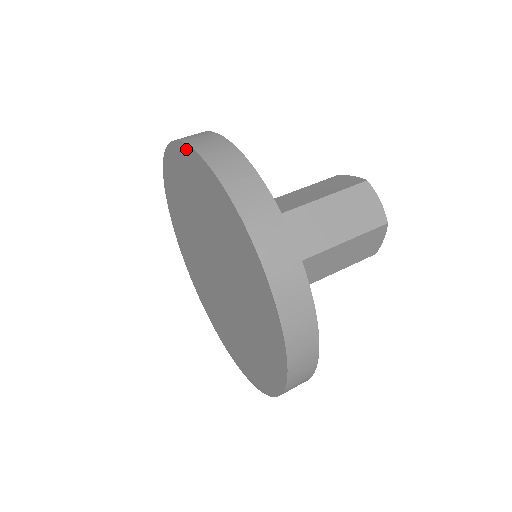
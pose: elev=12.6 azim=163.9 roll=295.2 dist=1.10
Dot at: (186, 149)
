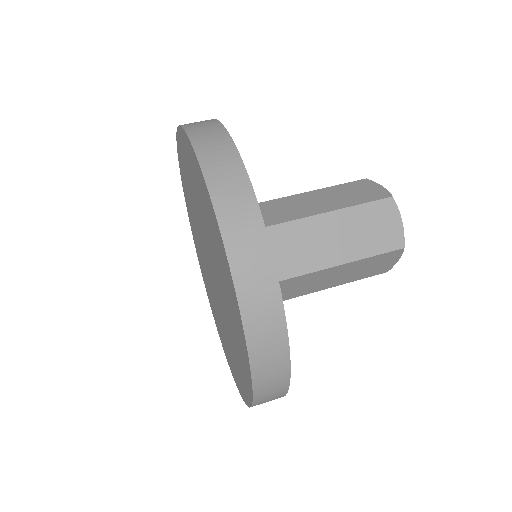
Dot at: (189, 144)
